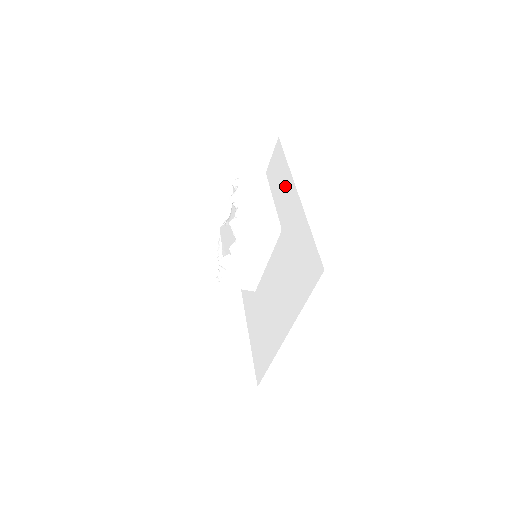
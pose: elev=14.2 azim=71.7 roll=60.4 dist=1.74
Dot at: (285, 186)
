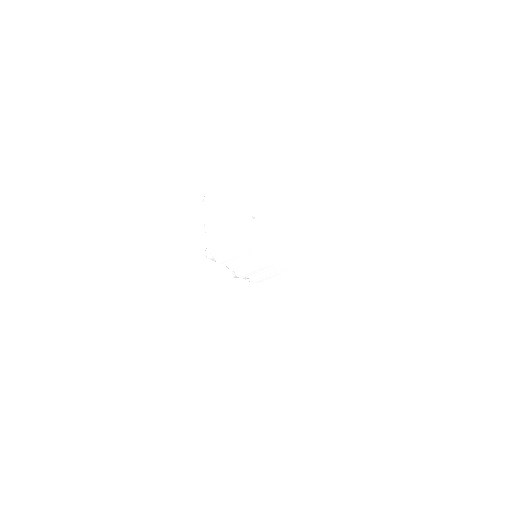
Dot at: occluded
